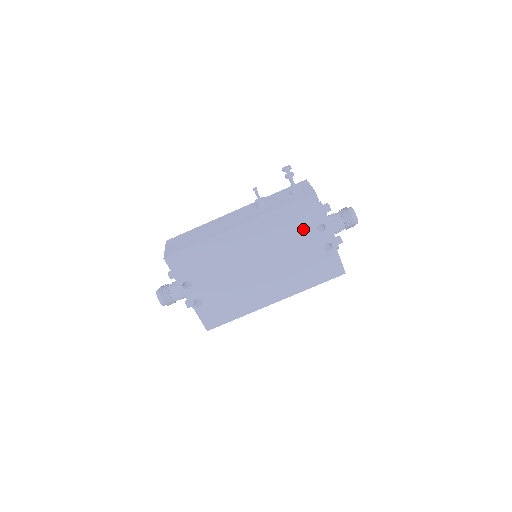
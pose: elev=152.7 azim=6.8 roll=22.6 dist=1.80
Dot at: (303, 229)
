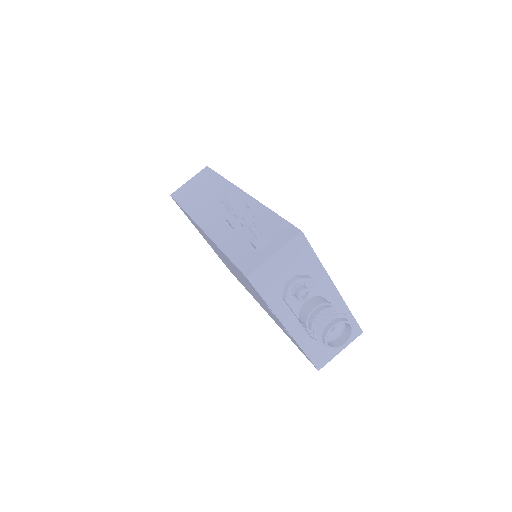
Dot at: (255, 292)
